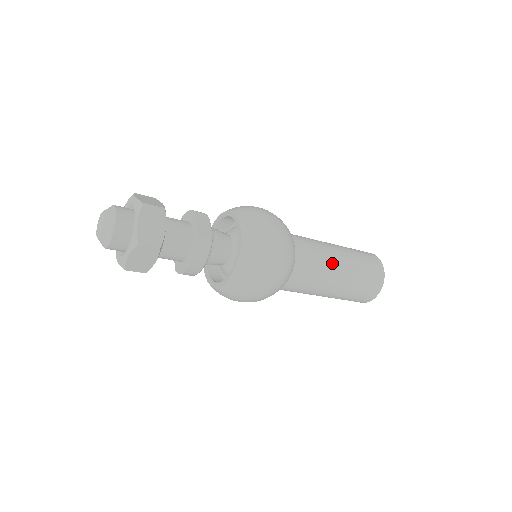
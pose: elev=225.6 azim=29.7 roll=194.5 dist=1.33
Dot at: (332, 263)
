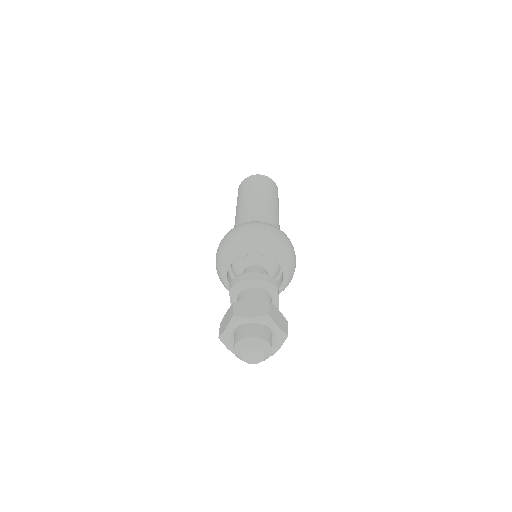
Dot at: occluded
